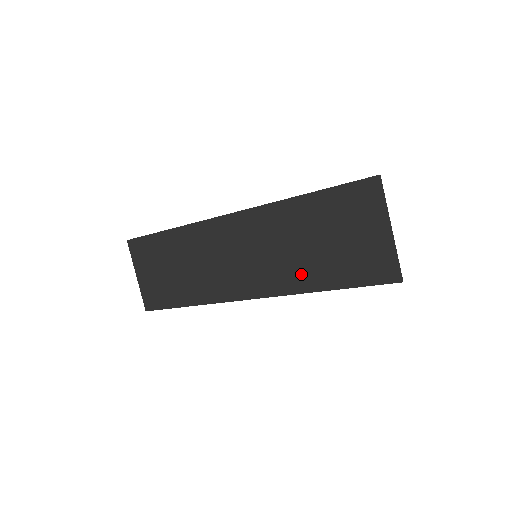
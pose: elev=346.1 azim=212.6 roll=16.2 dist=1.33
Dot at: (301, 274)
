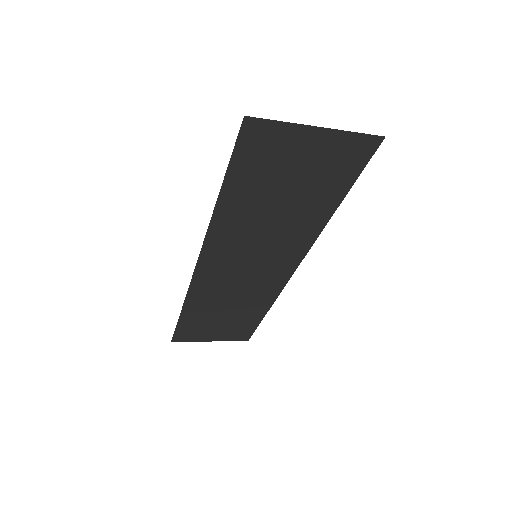
Dot at: (303, 225)
